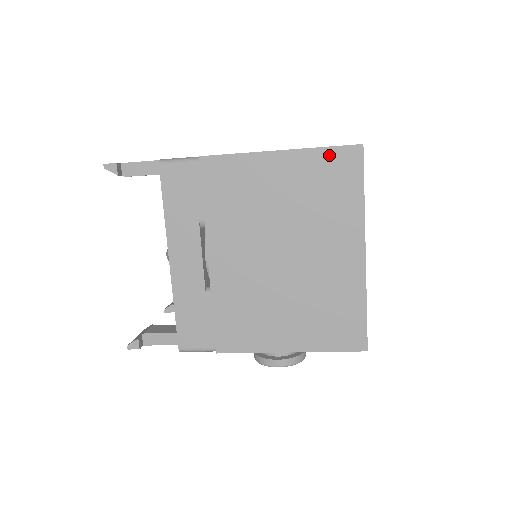
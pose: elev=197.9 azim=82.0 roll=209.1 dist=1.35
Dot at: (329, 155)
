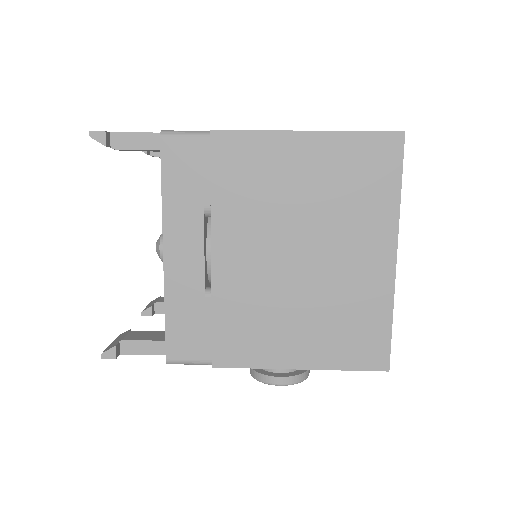
Dot at: (365, 141)
